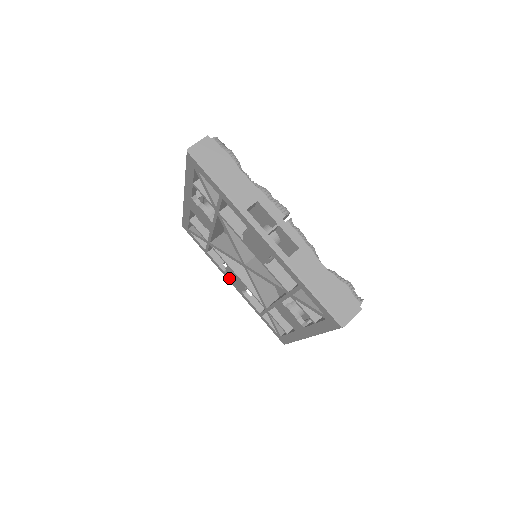
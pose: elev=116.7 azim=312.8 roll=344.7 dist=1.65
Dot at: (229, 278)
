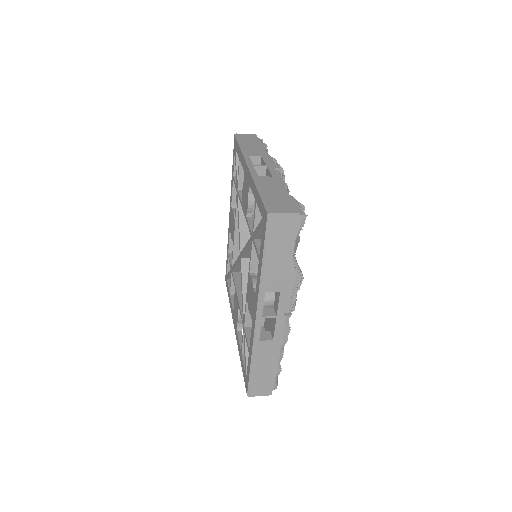
Dot at: (234, 317)
